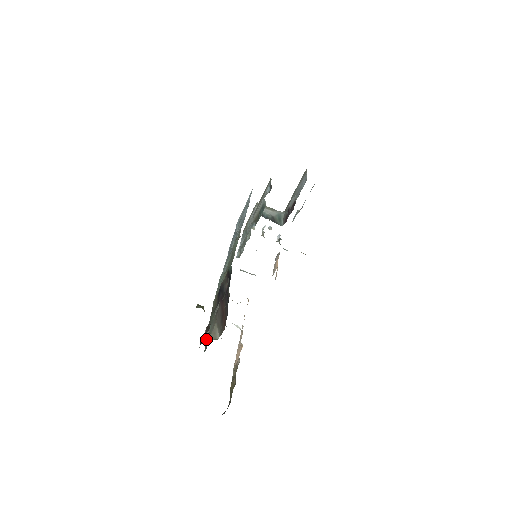
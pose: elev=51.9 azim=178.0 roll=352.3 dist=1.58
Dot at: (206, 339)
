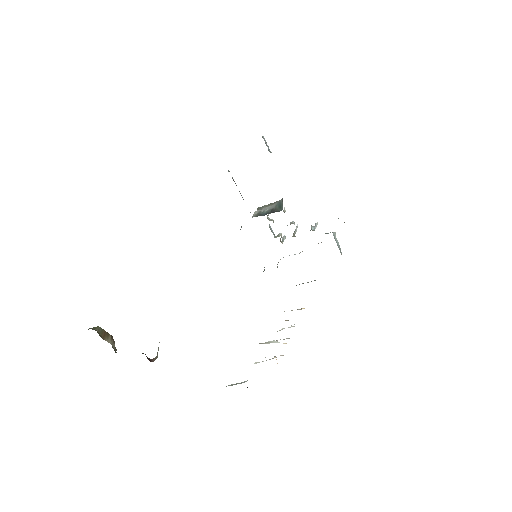
Dot at: occluded
